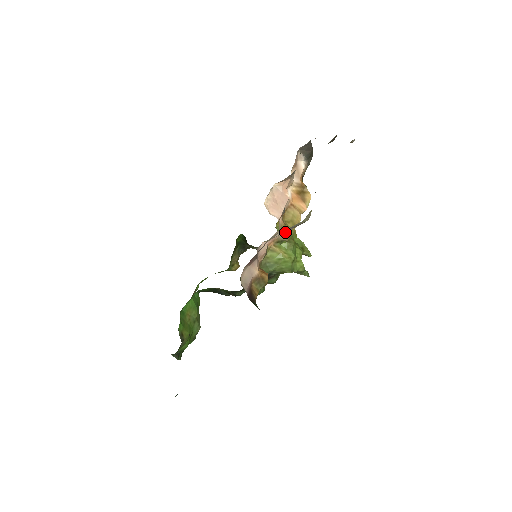
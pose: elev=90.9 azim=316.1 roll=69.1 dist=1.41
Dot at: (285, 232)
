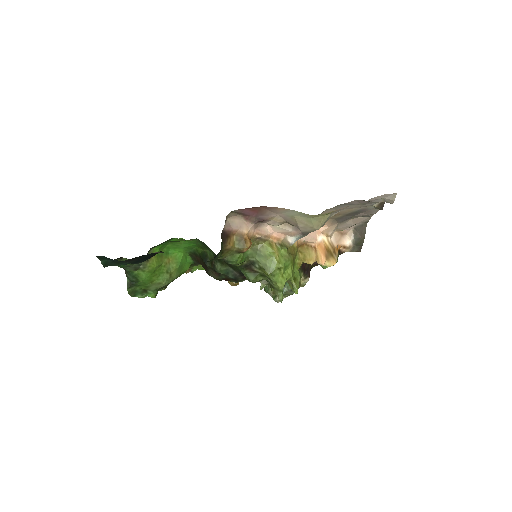
Dot at: (292, 234)
